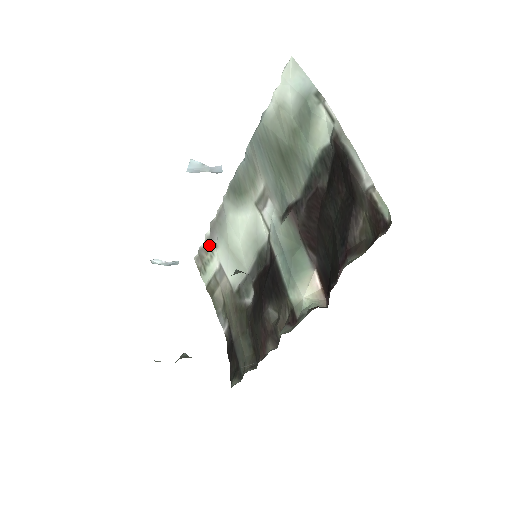
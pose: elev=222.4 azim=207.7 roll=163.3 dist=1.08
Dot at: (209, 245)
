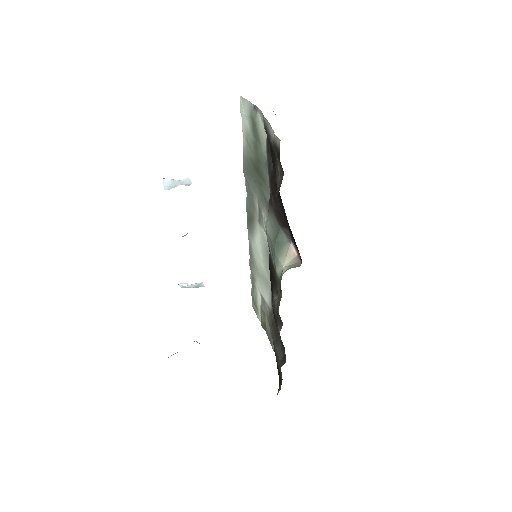
Dot at: (253, 283)
